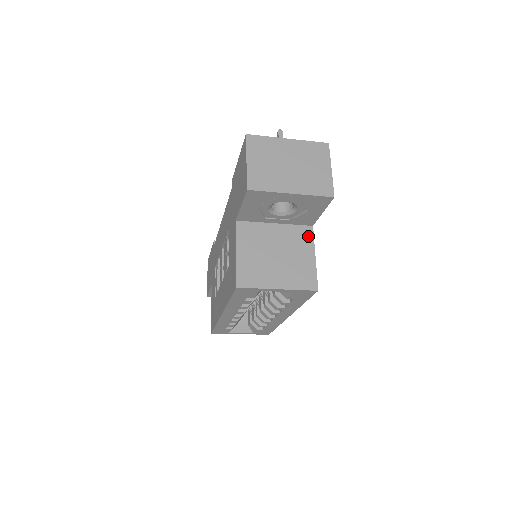
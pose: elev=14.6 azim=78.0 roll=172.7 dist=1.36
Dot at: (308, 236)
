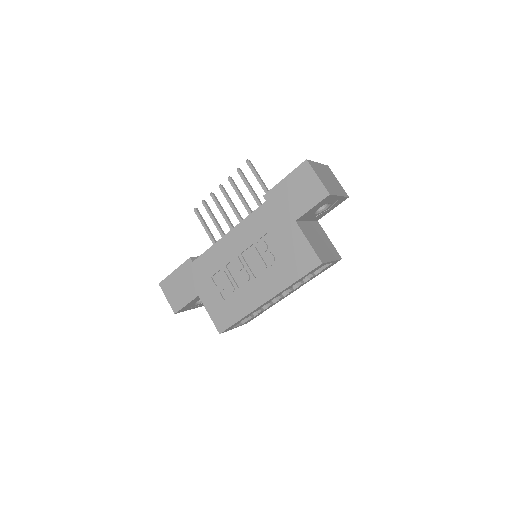
Dot at: (320, 227)
